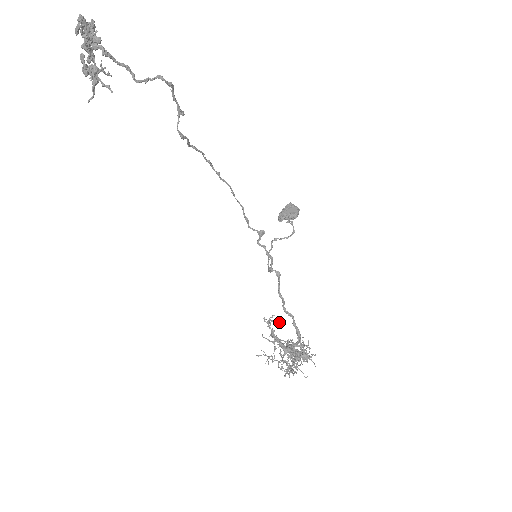
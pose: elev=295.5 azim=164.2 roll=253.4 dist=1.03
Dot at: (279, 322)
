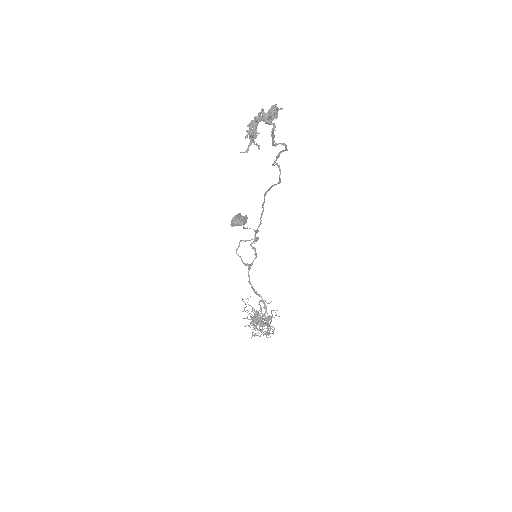
Dot at: (271, 301)
